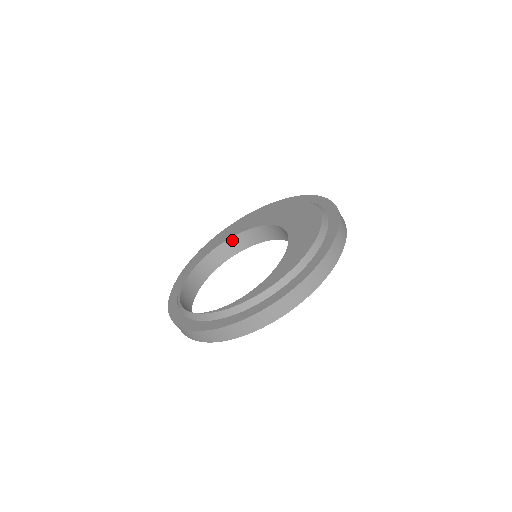
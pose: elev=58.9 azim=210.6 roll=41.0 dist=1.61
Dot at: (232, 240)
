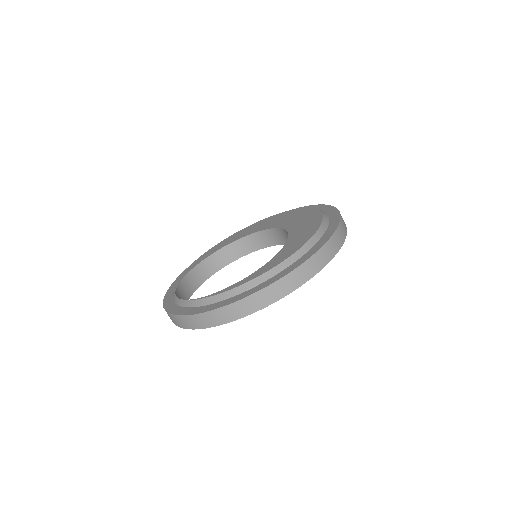
Dot at: (235, 244)
